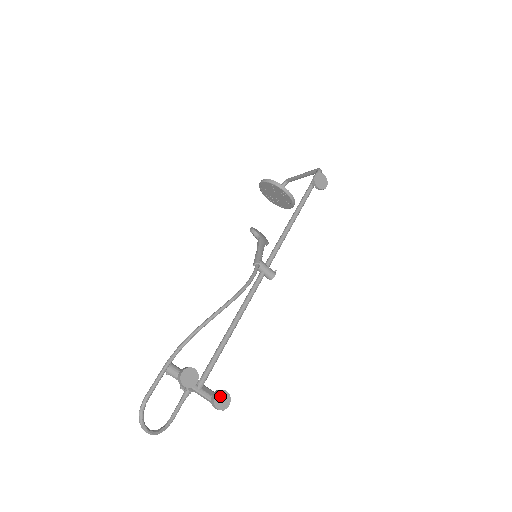
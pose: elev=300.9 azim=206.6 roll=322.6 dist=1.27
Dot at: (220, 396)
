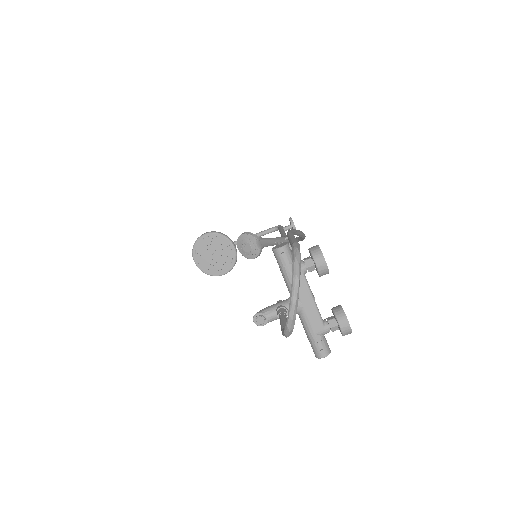
Dot at: (343, 312)
